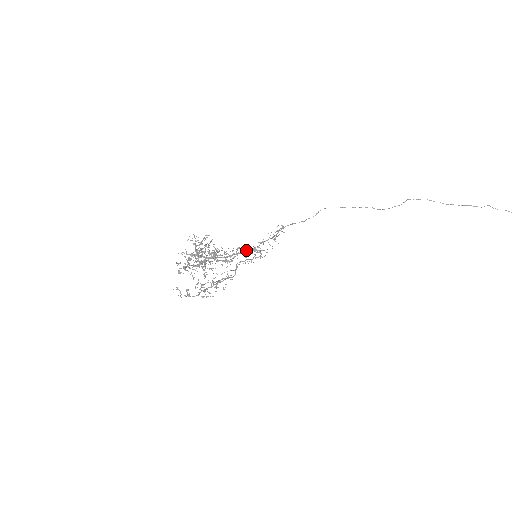
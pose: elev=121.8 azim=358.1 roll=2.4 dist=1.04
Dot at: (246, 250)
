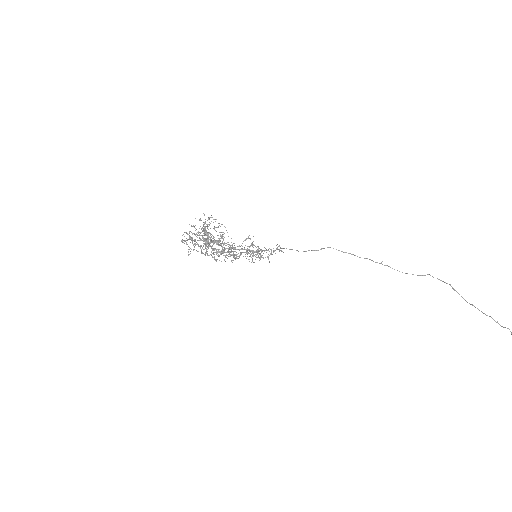
Dot at: (246, 249)
